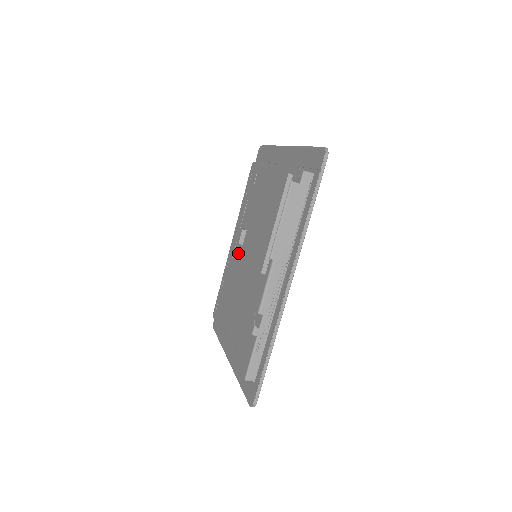
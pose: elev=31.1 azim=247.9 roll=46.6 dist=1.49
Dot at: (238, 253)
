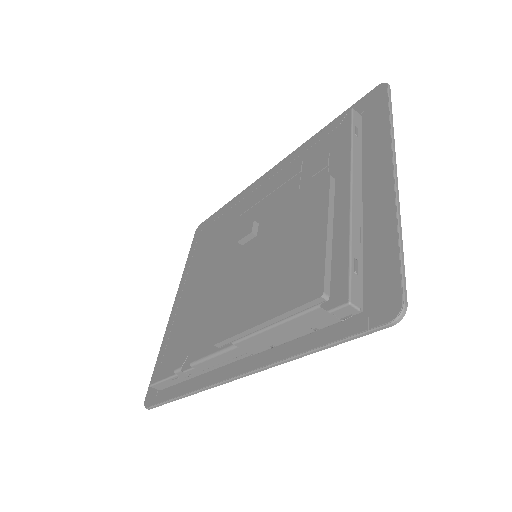
Dot at: occluded
